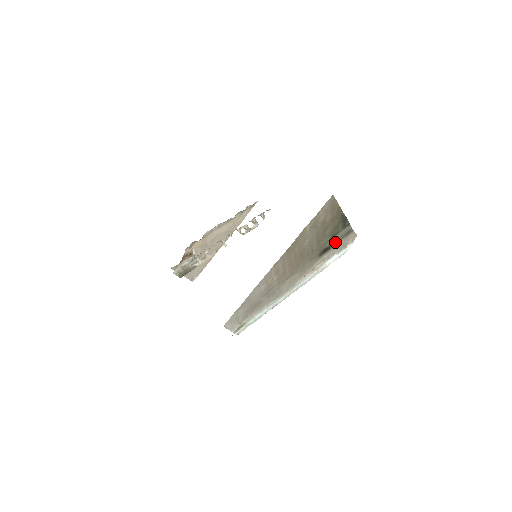
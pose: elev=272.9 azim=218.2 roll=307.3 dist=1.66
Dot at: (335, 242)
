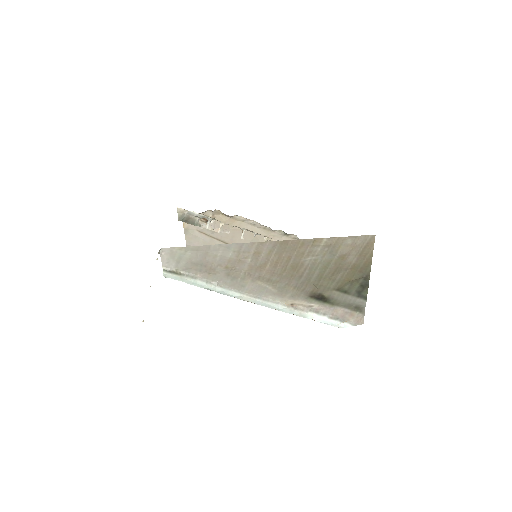
Dot at: (337, 301)
